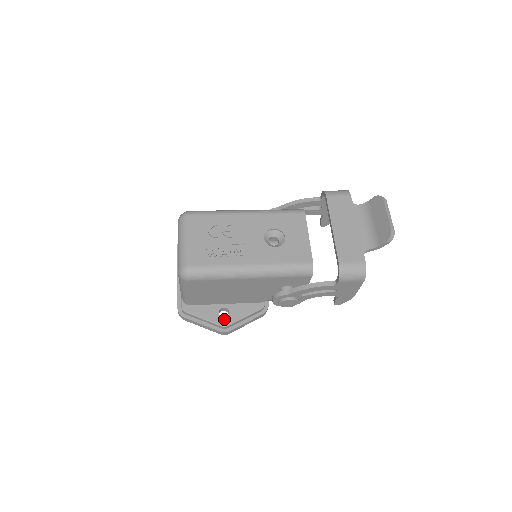
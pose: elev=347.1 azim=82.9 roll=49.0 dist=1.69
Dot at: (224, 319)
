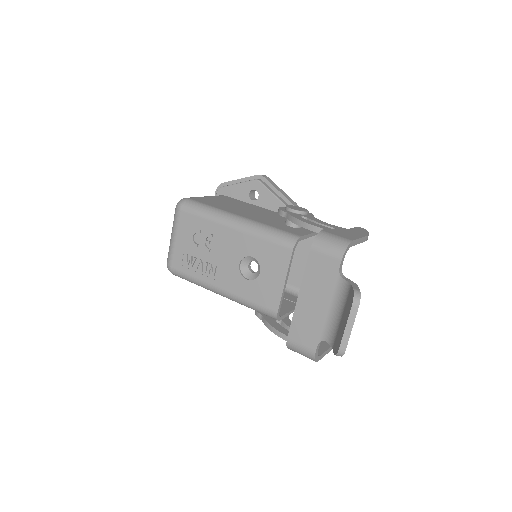
Dot at: occluded
